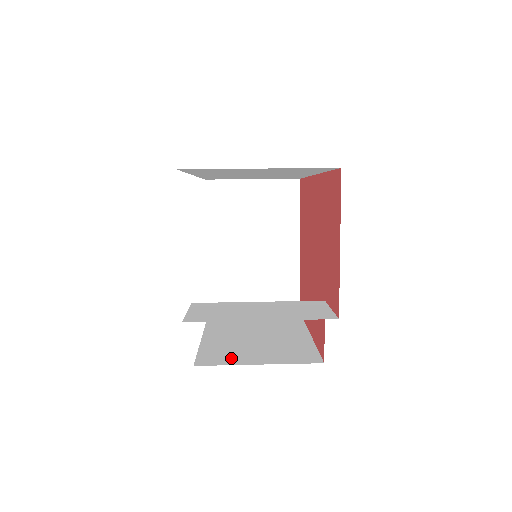
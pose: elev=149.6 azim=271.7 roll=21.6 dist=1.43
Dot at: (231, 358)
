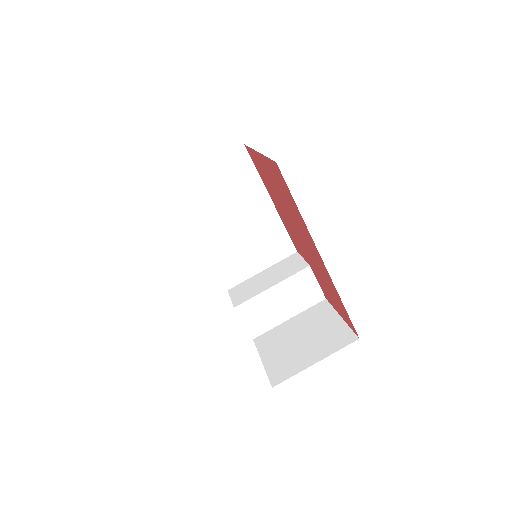
Dot at: (242, 271)
